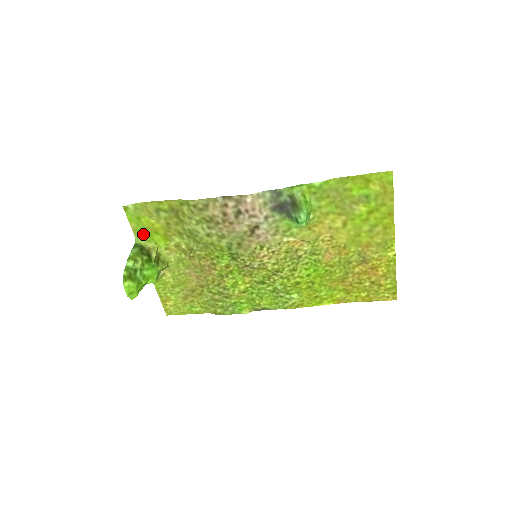
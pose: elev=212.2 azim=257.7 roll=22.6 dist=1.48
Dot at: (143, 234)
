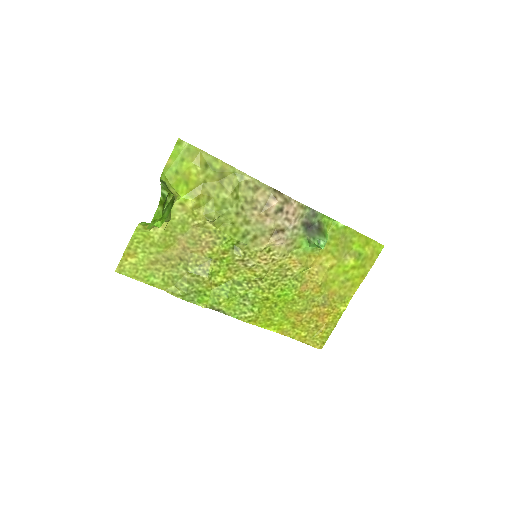
Dot at: (172, 176)
